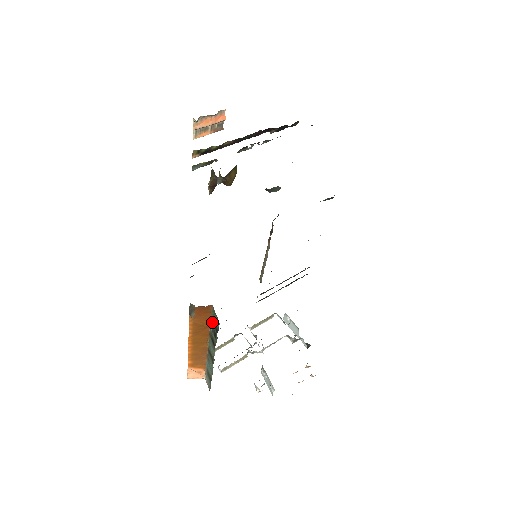
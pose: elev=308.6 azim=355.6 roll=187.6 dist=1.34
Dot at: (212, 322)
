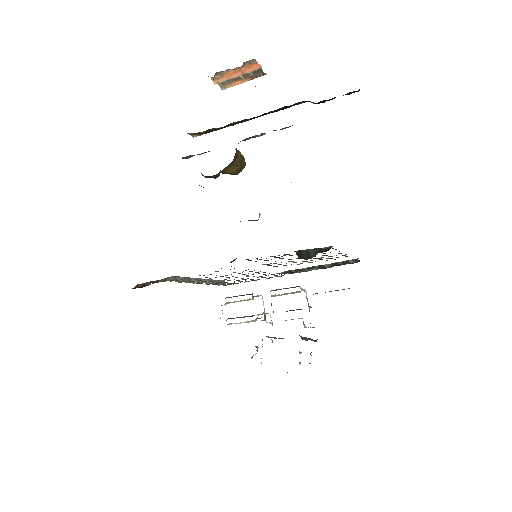
Dot at: occluded
